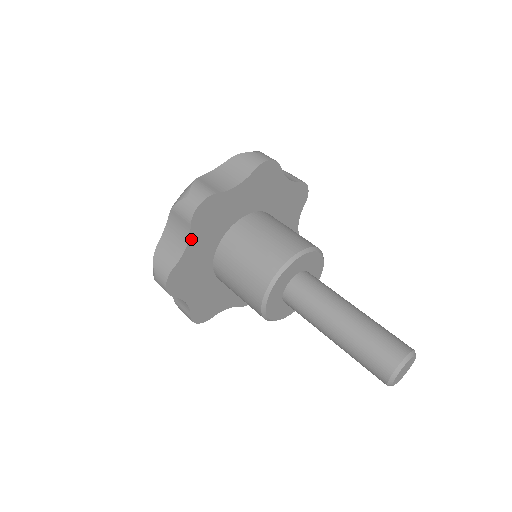
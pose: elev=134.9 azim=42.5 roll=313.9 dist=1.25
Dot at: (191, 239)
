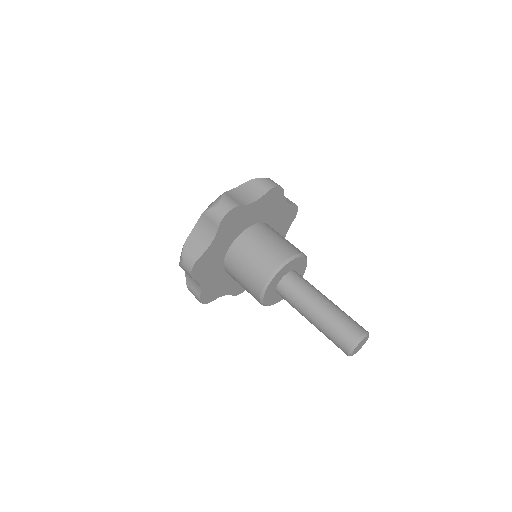
Dot at: (216, 237)
